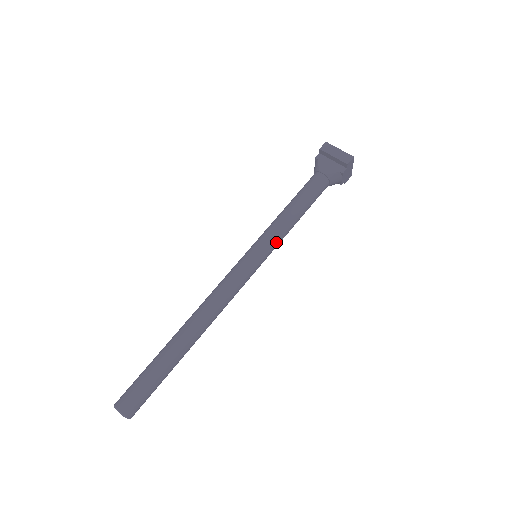
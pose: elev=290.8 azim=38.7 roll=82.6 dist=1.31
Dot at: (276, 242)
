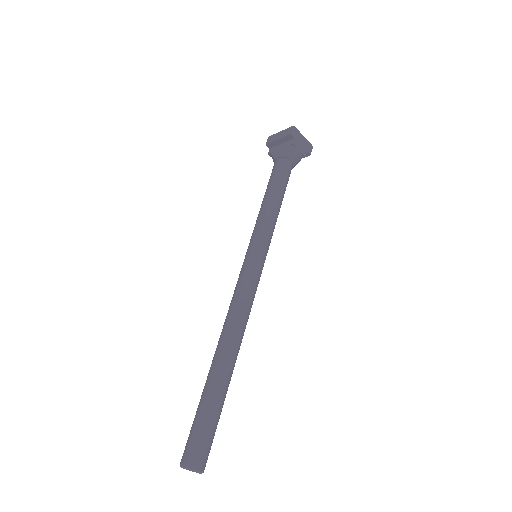
Dot at: (265, 232)
